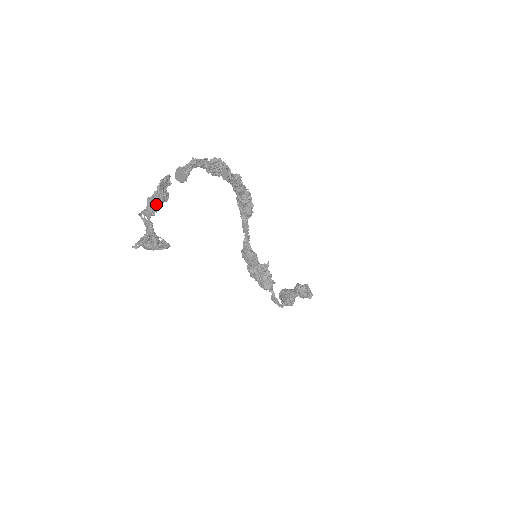
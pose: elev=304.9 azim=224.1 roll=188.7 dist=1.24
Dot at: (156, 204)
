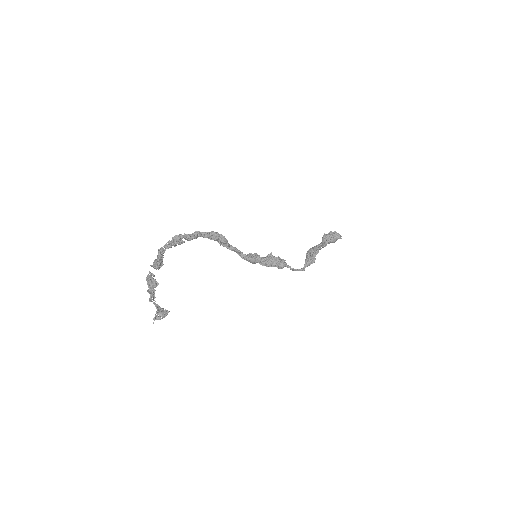
Dot at: (151, 293)
